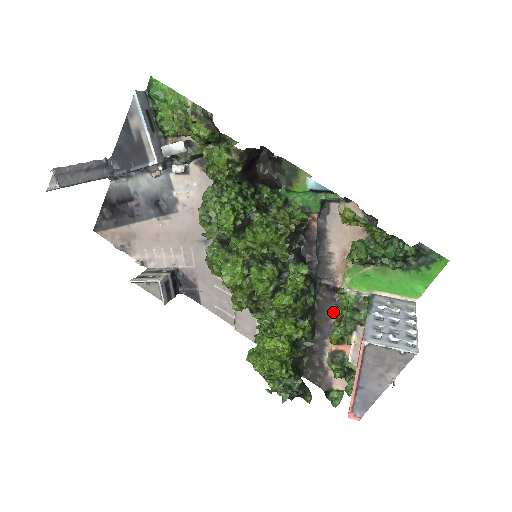
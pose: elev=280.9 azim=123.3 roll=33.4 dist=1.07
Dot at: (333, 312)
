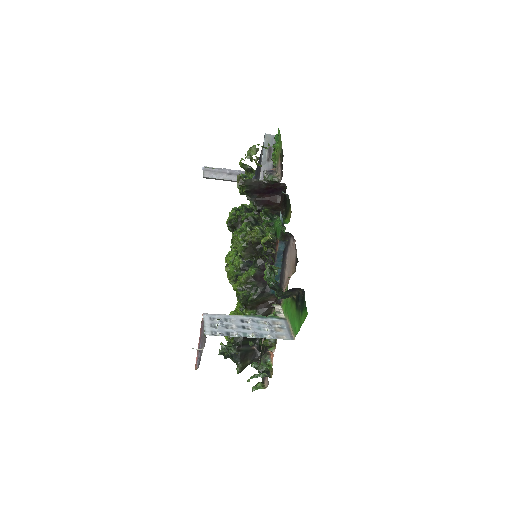
Dot at: occluded
